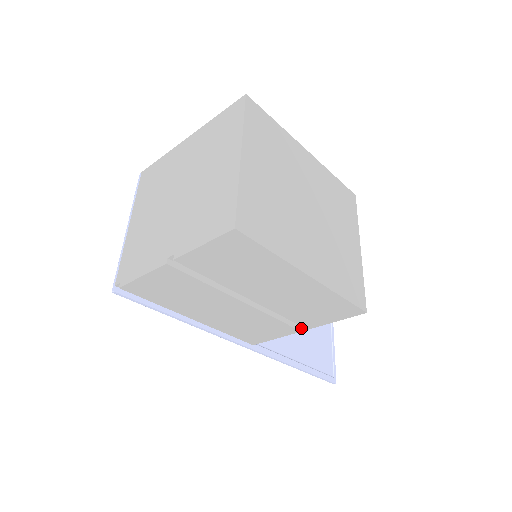
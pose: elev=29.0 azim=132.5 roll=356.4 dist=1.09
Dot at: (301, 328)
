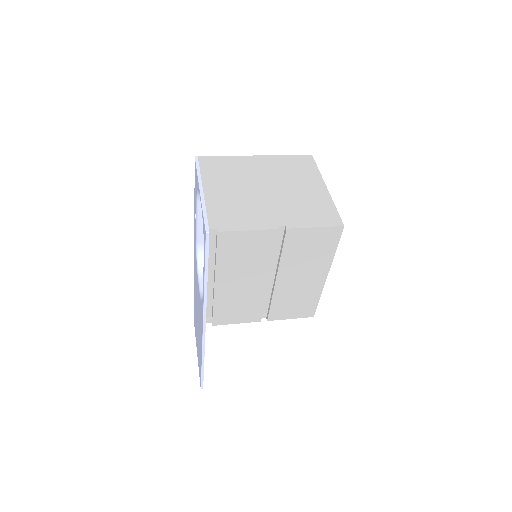
Dot at: occluded
